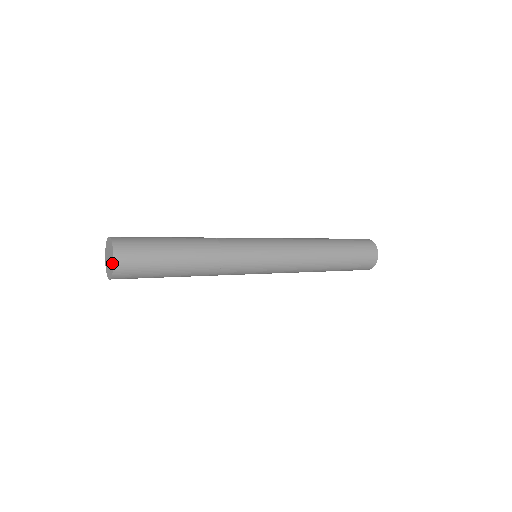
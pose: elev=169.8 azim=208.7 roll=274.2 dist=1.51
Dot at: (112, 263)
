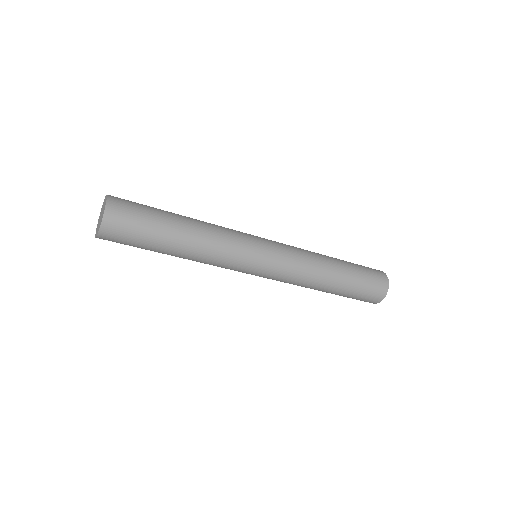
Dot at: (102, 216)
